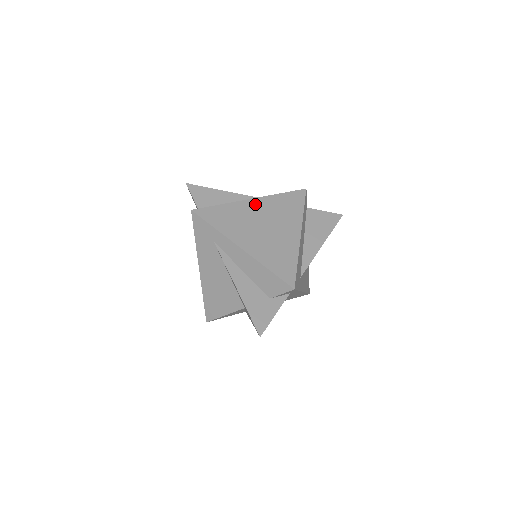
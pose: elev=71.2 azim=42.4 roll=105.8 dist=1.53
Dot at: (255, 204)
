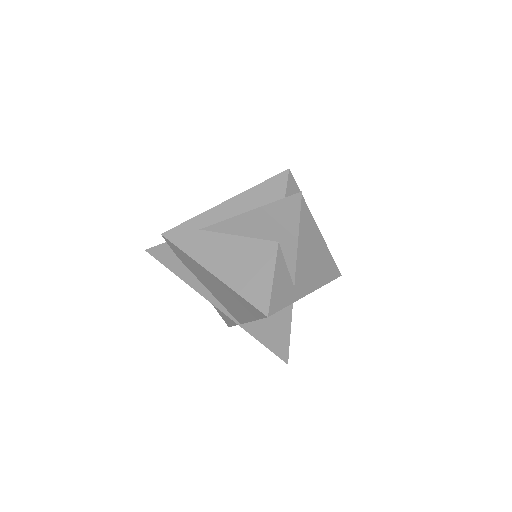
Dot at: occluded
